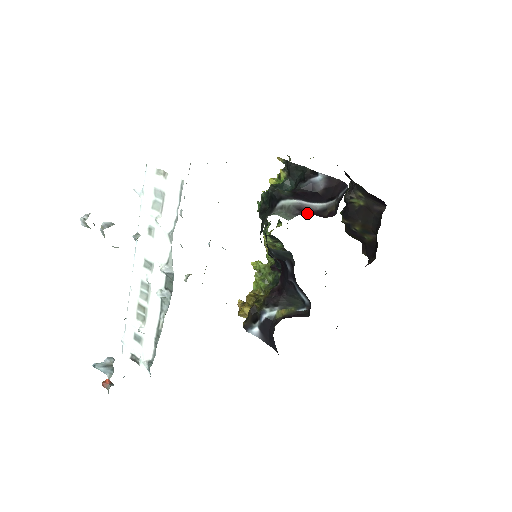
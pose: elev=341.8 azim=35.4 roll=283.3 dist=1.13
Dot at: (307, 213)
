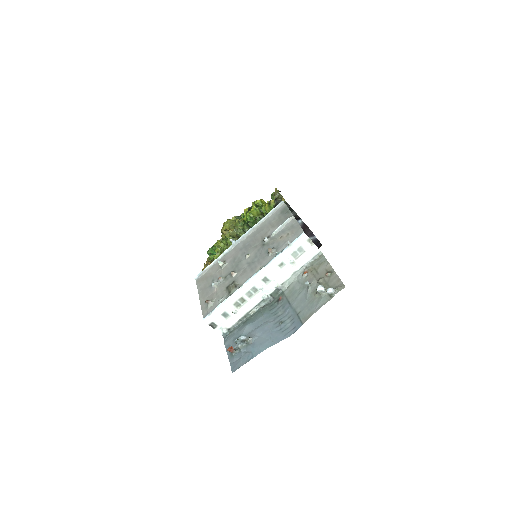
Dot at: occluded
